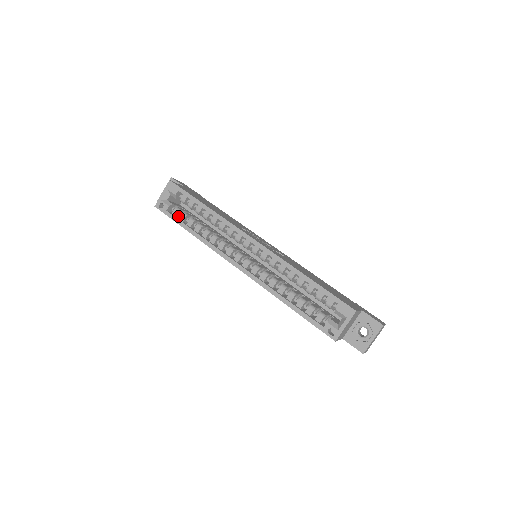
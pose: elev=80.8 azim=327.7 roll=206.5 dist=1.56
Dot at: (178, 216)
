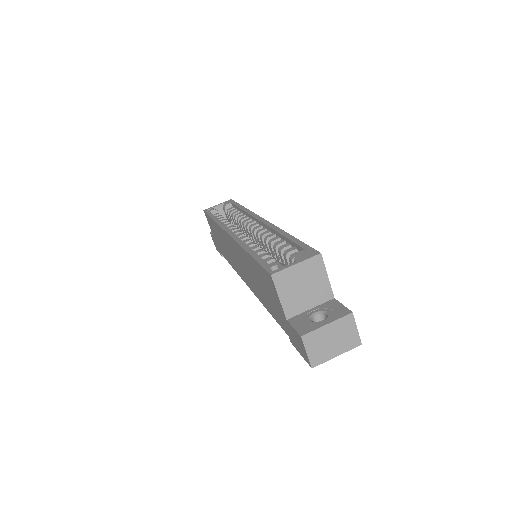
Dot at: occluded
